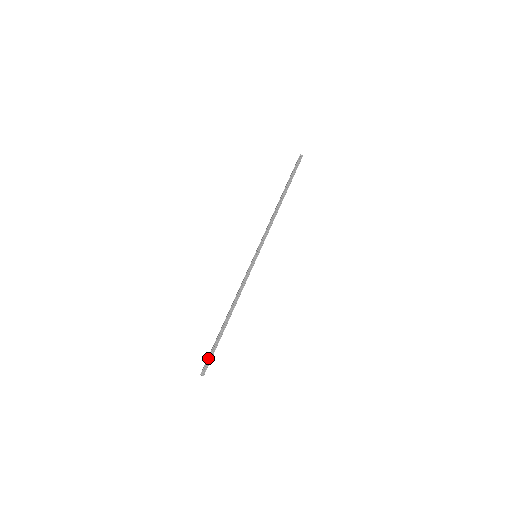
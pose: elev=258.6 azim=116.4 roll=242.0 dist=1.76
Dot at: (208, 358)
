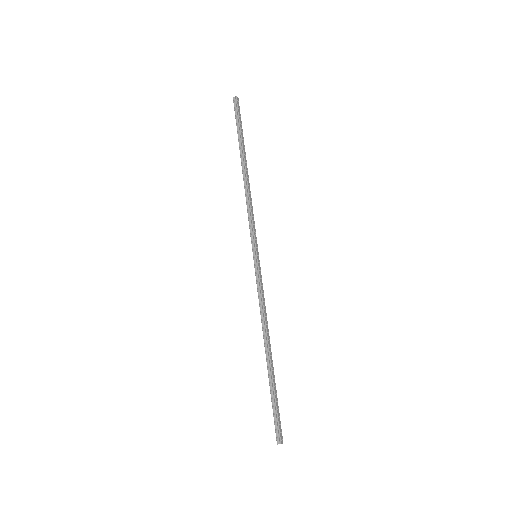
Dot at: occluded
